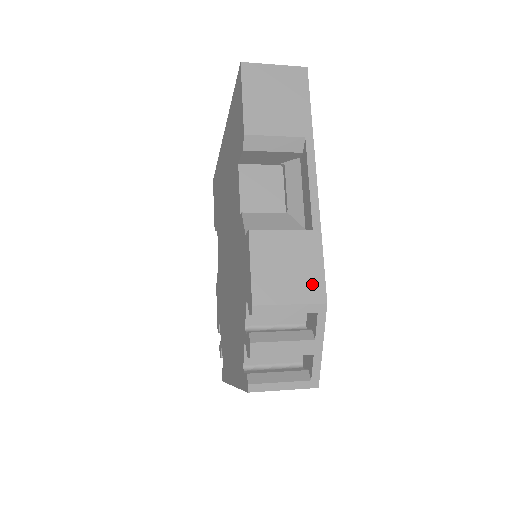
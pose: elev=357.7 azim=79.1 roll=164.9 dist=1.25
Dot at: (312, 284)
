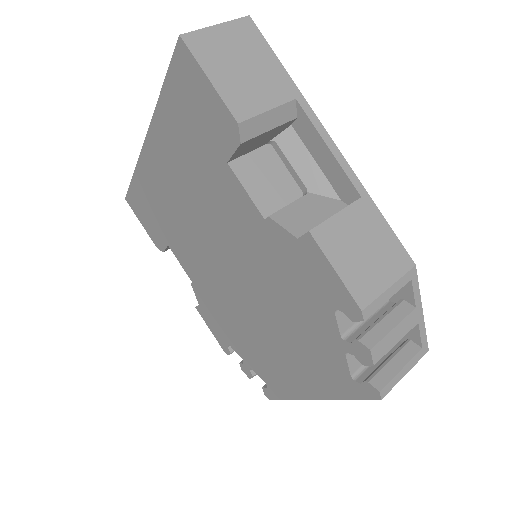
Dot at: (394, 254)
